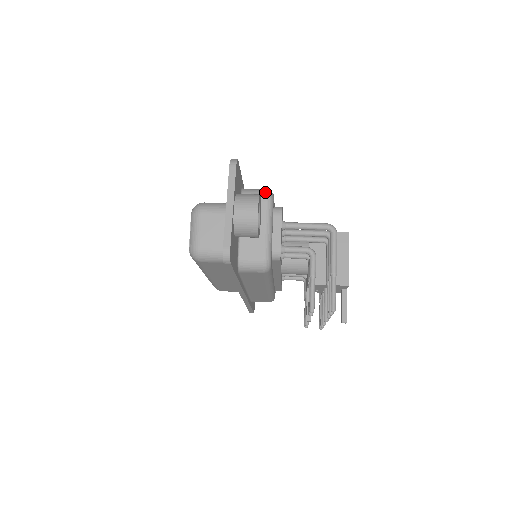
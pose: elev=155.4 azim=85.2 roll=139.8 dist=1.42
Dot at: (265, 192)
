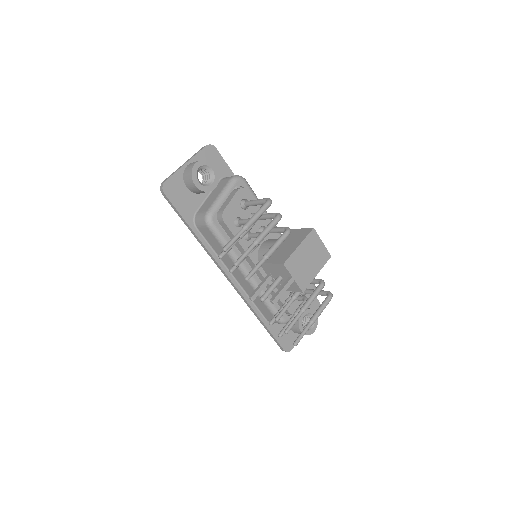
Dot at: (235, 175)
